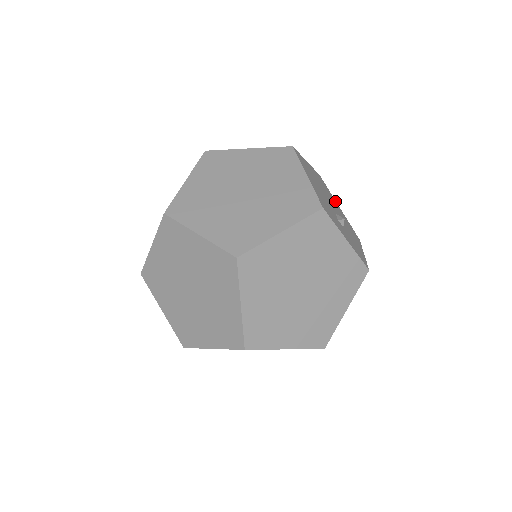
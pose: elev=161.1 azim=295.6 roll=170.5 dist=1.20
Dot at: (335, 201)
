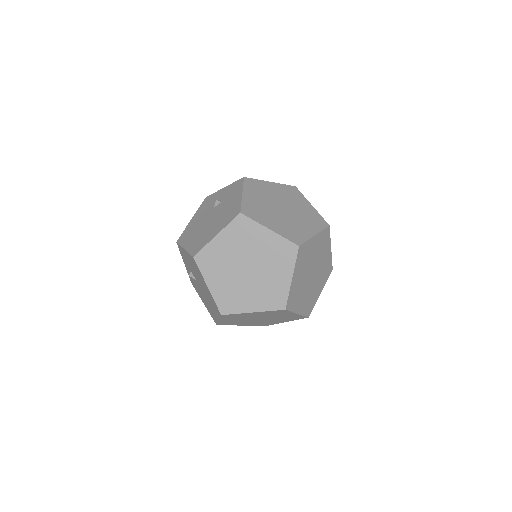
Dot at: occluded
